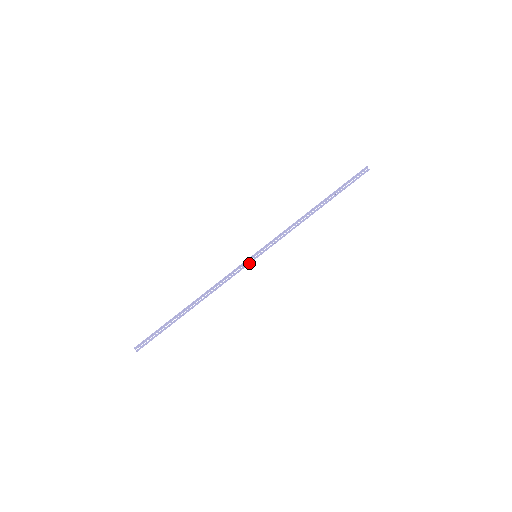
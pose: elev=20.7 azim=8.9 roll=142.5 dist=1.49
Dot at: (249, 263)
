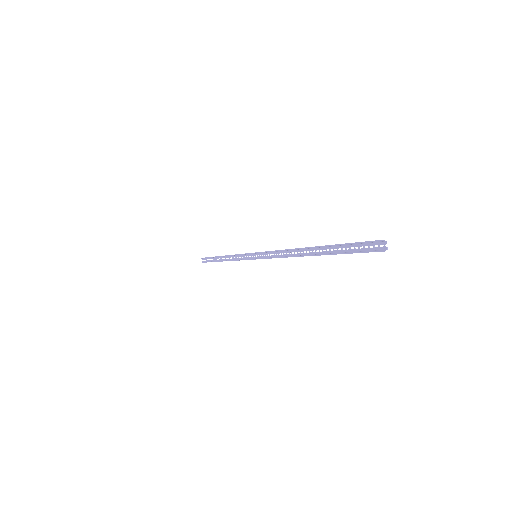
Dot at: (250, 259)
